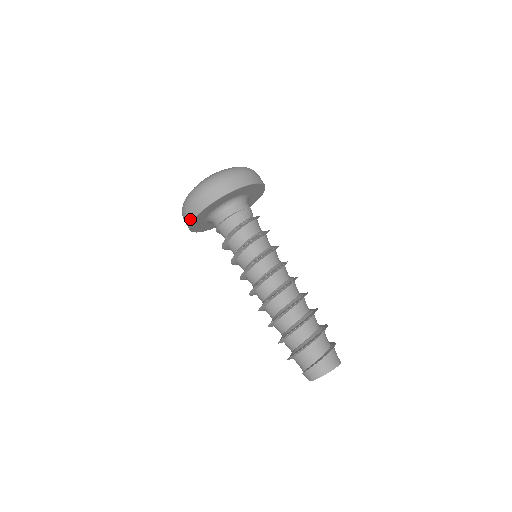
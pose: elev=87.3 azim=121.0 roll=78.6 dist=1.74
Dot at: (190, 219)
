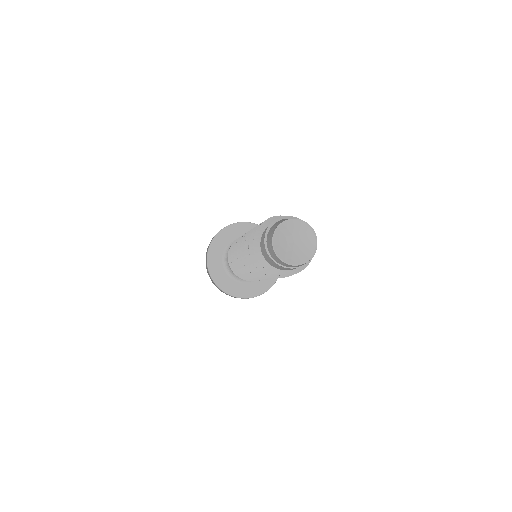
Dot at: (209, 245)
